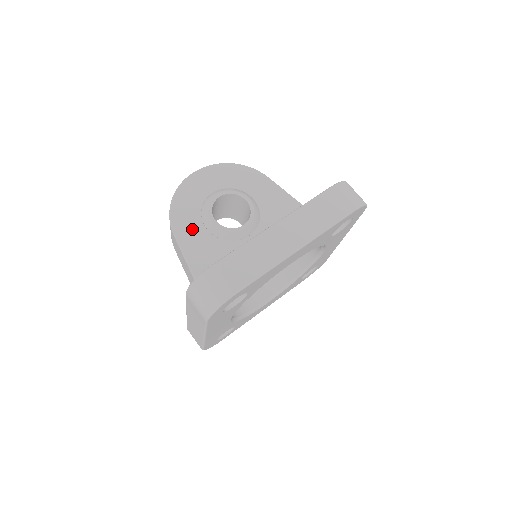
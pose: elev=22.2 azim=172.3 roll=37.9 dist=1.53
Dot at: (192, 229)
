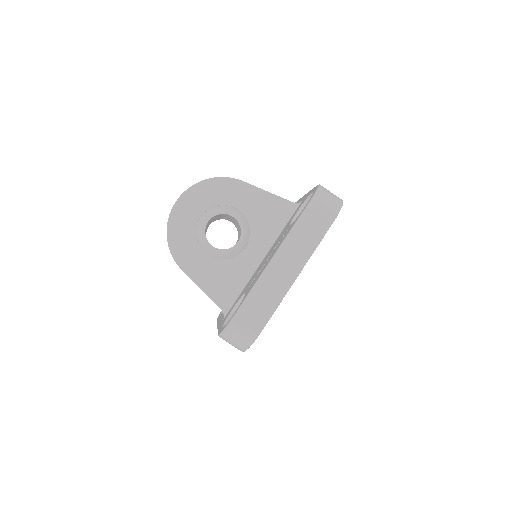
Dot at: (196, 260)
